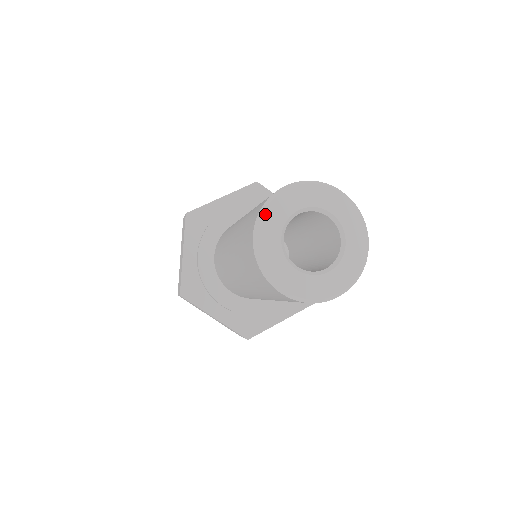
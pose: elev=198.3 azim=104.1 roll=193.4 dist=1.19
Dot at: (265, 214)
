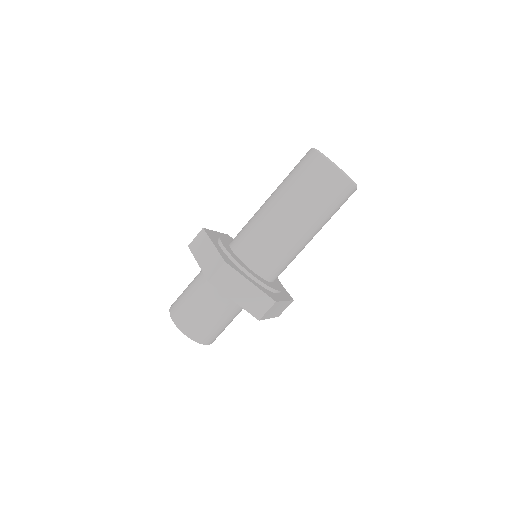
Dot at: occluded
